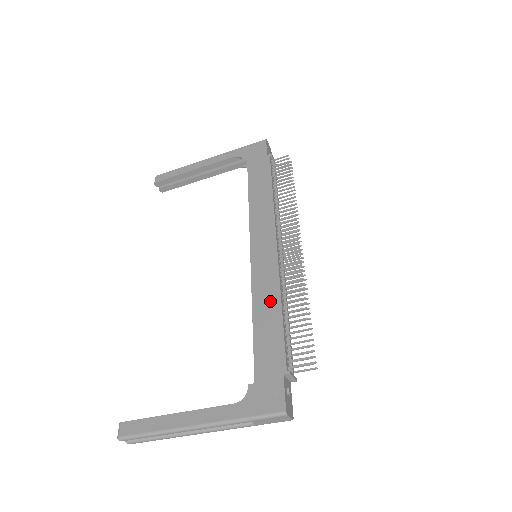
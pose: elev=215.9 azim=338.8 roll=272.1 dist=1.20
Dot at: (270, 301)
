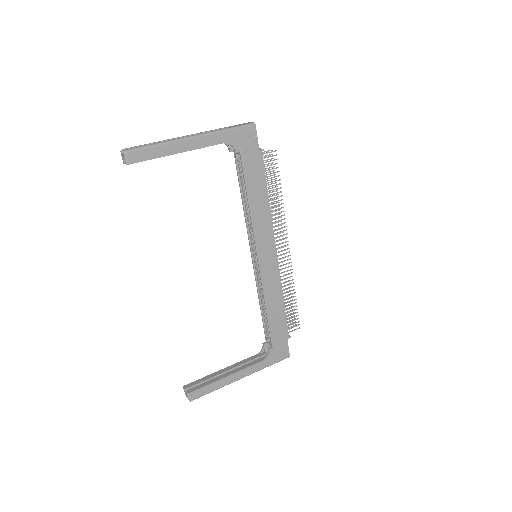
Dot at: (276, 297)
